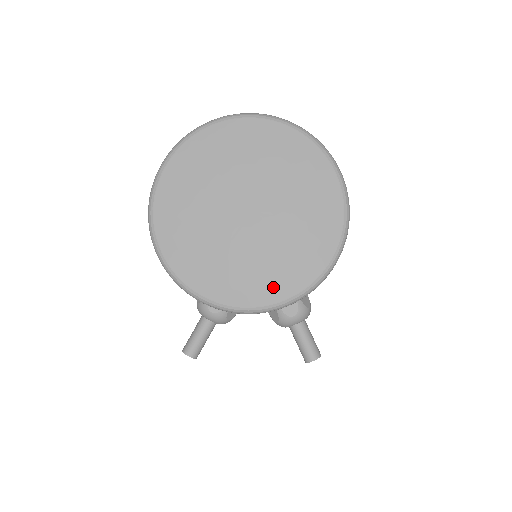
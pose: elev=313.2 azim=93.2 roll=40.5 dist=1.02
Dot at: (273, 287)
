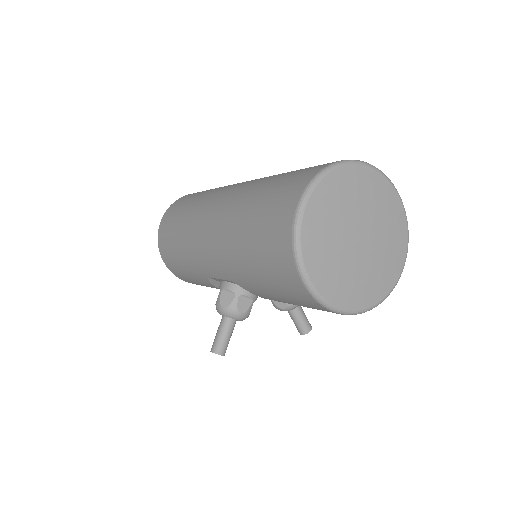
Dot at: (378, 291)
